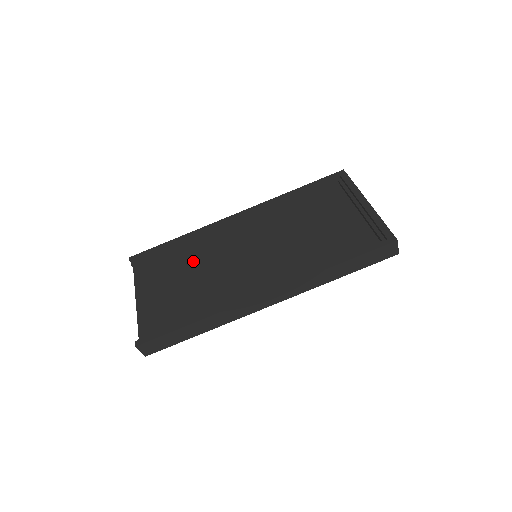
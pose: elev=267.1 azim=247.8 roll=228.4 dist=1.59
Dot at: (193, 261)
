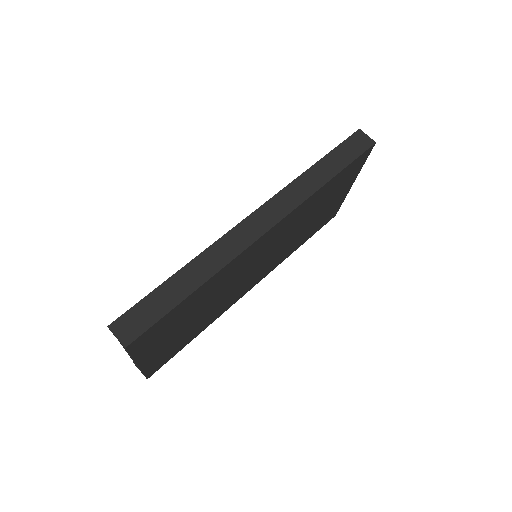
Dot at: occluded
